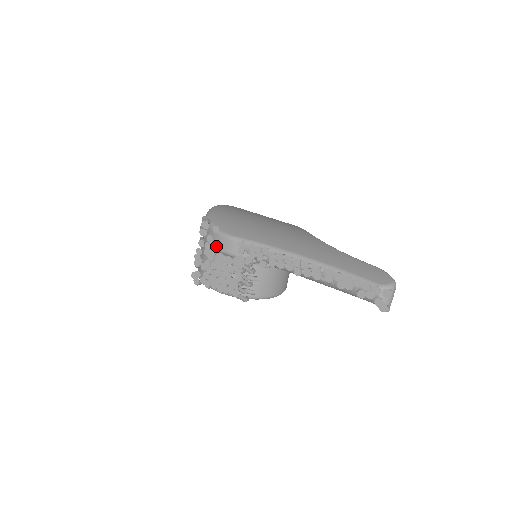
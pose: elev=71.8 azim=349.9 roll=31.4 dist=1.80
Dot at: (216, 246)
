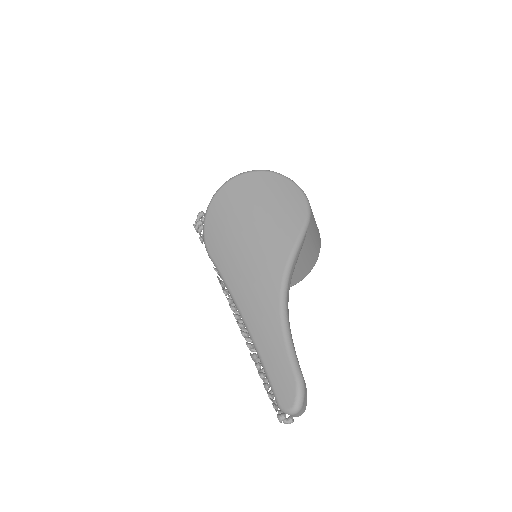
Dot at: occluded
